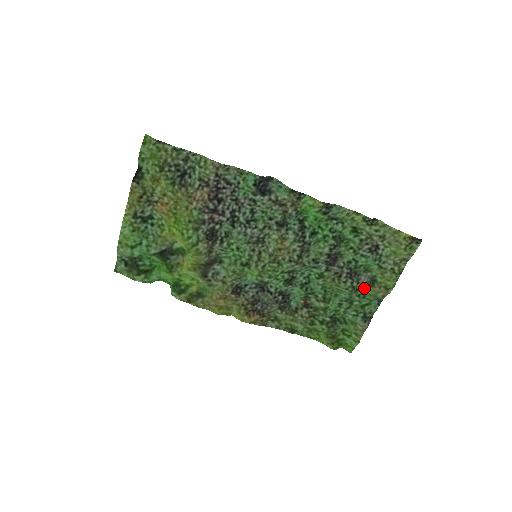
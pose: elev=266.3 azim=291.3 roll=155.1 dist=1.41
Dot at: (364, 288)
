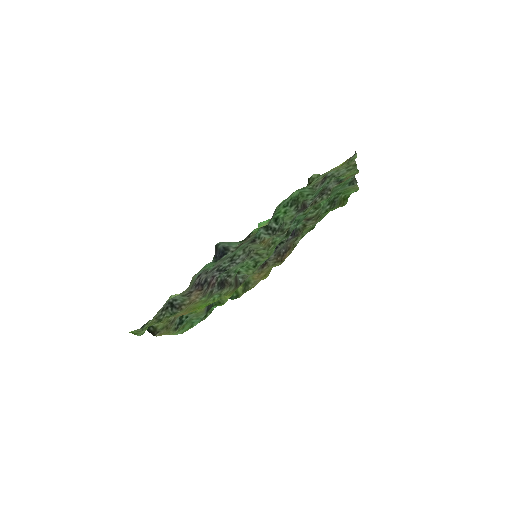
Dot at: occluded
